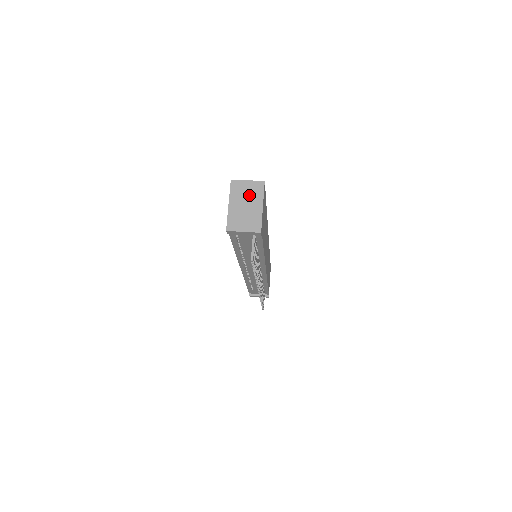
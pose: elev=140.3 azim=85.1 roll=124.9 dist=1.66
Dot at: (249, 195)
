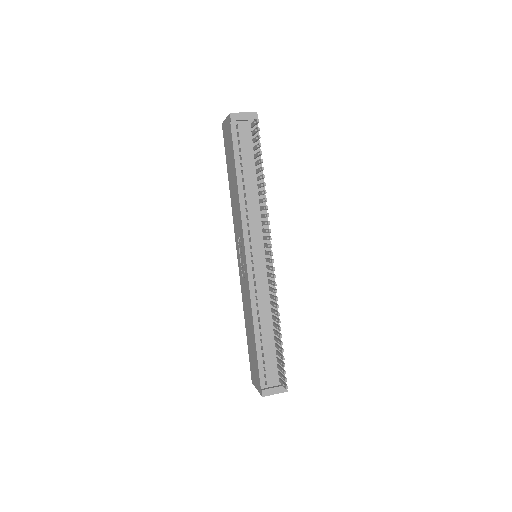
Dot at: occluded
